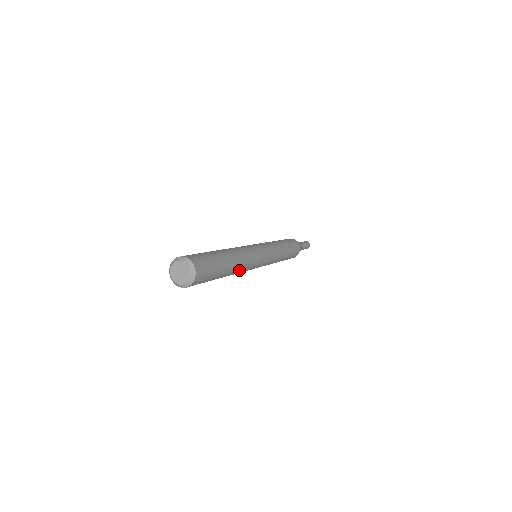
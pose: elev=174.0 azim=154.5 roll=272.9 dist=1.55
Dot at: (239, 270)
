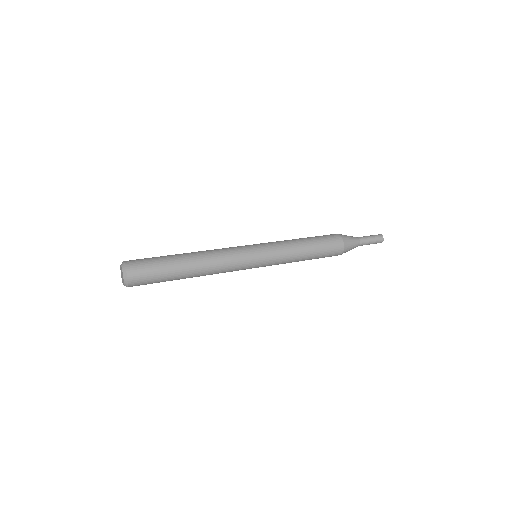
Dot at: (208, 264)
